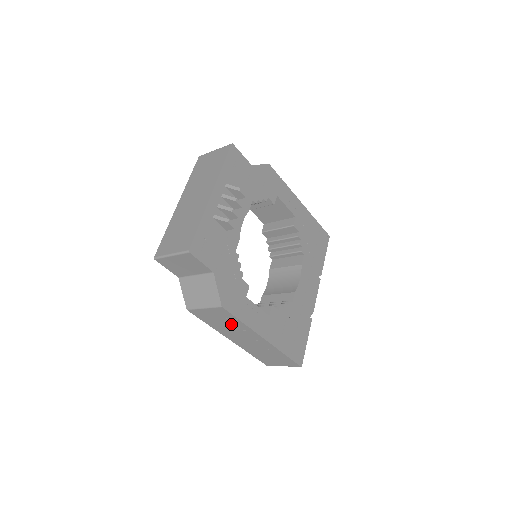
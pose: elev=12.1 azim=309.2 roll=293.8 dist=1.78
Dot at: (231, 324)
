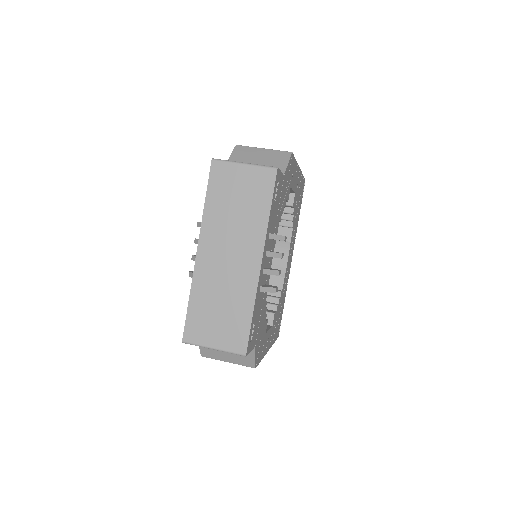
Dot at: occluded
